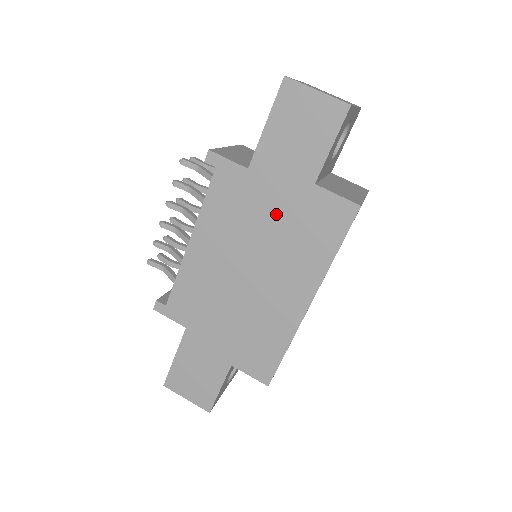
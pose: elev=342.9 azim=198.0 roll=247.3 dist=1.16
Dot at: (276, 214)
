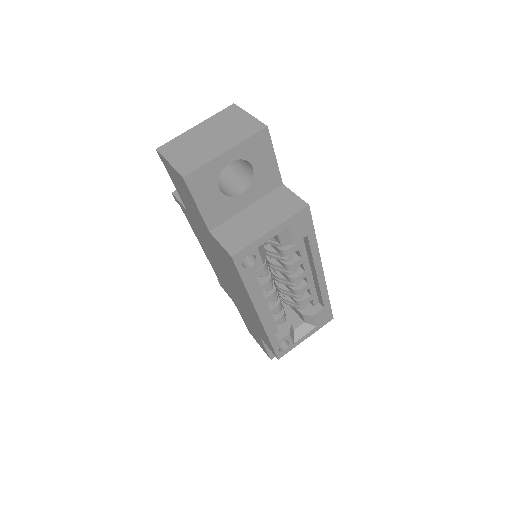
Dot at: (212, 246)
